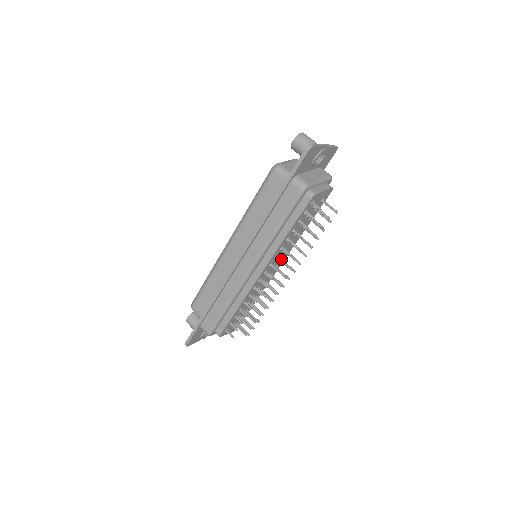
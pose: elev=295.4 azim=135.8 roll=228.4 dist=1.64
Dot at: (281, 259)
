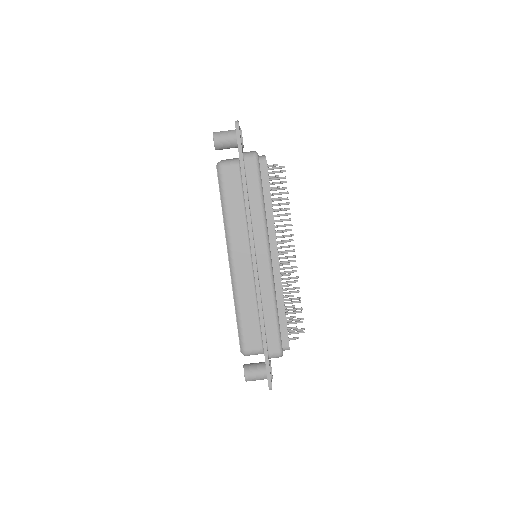
Dot at: (281, 230)
